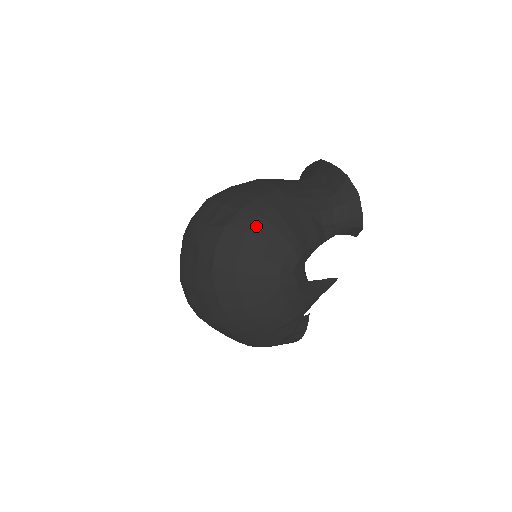
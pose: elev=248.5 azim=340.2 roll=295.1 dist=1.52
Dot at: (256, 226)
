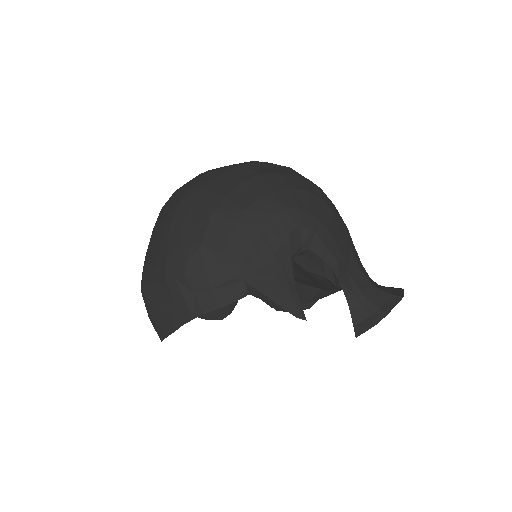
Dot at: (312, 185)
